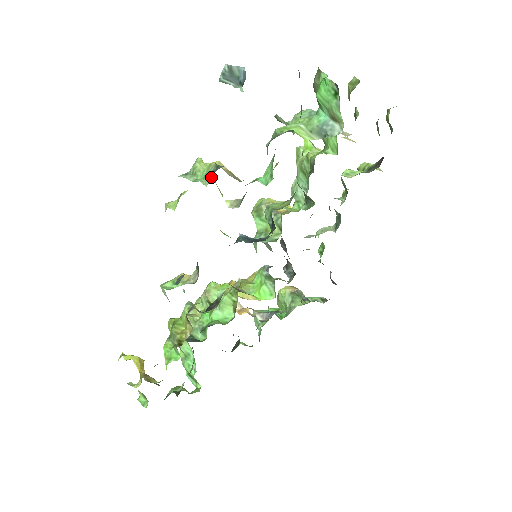
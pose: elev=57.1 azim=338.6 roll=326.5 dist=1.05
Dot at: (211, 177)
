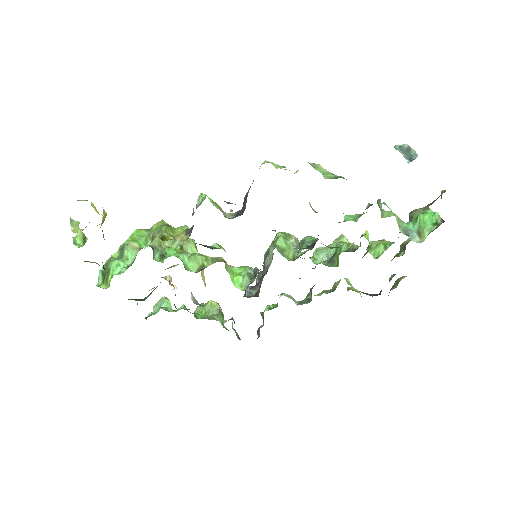
Dot at: (334, 178)
